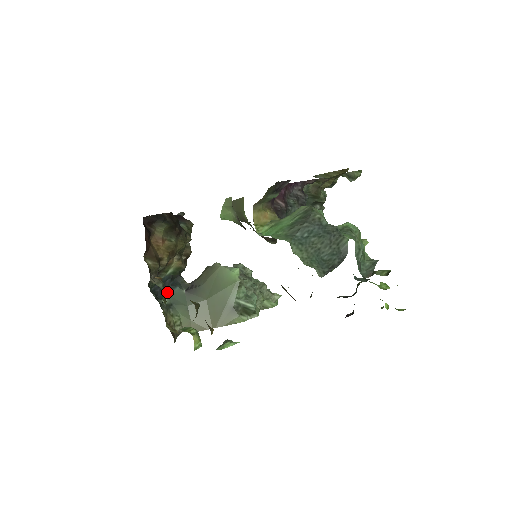
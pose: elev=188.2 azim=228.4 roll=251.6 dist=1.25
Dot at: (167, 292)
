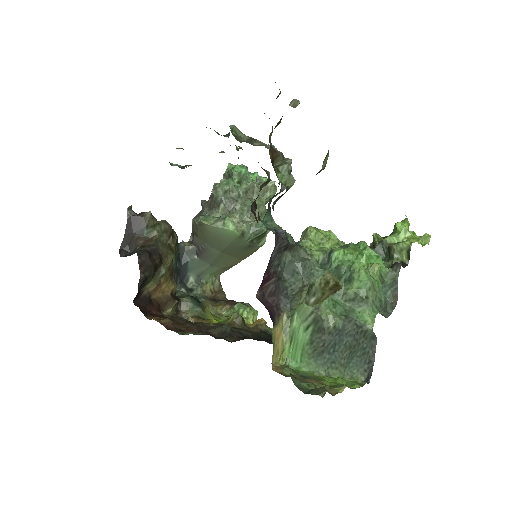
Dot at: (185, 271)
